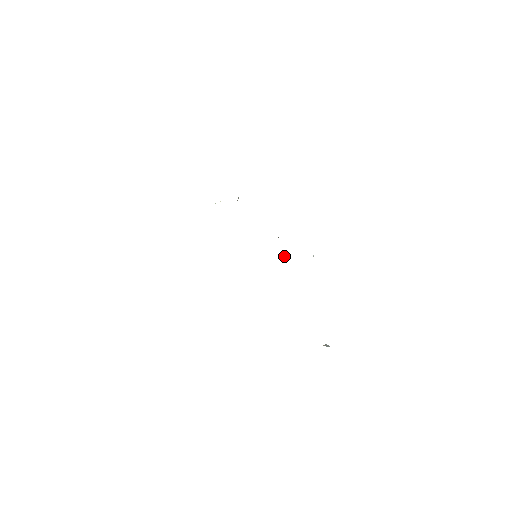
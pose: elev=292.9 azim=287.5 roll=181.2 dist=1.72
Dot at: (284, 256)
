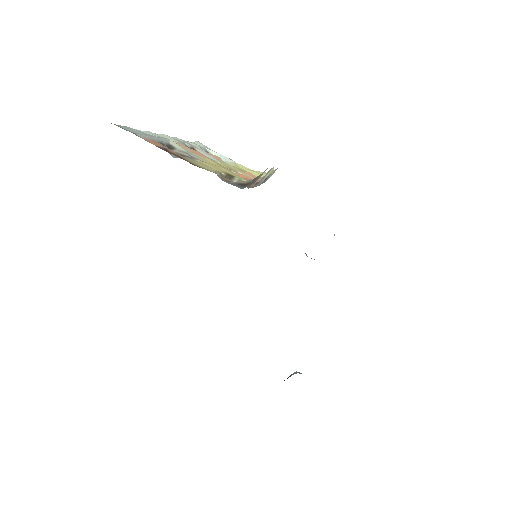
Dot at: occluded
